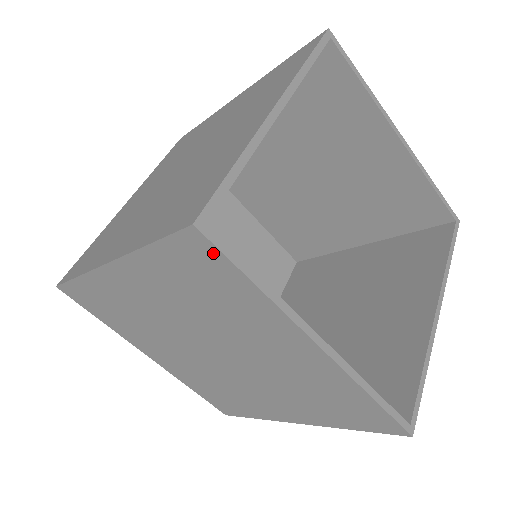
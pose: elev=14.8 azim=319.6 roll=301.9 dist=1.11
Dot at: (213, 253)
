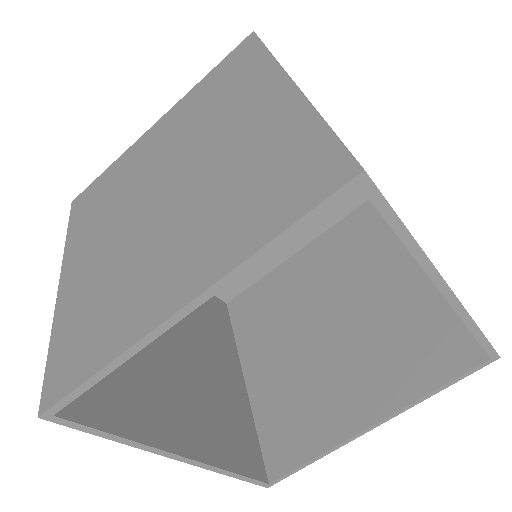
Dot at: (70, 417)
